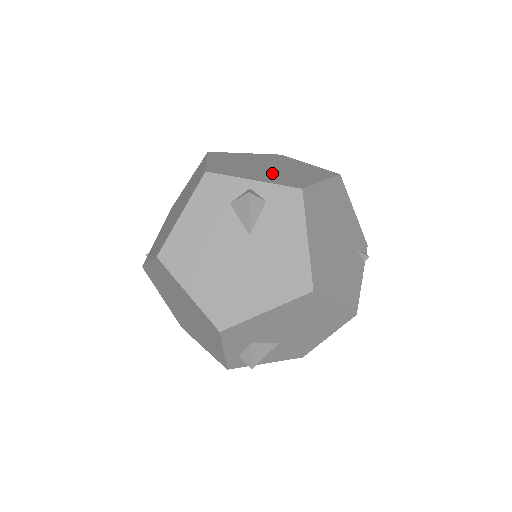
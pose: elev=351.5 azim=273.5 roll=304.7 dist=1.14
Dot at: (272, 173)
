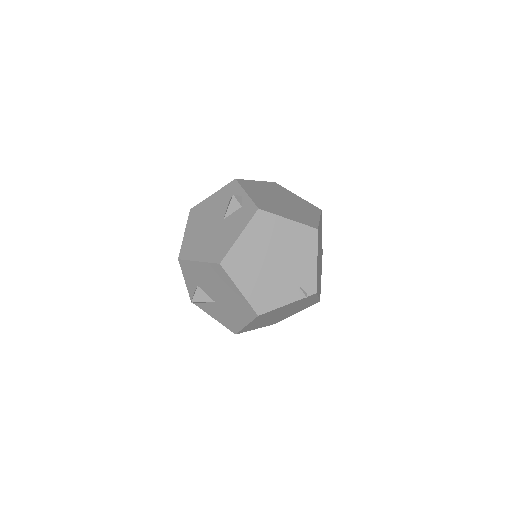
Dot at: (271, 201)
